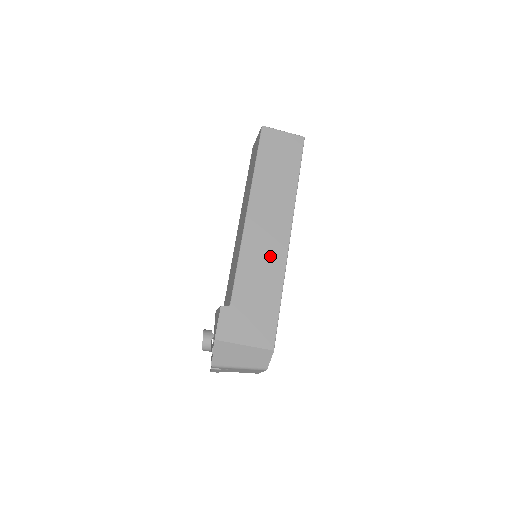
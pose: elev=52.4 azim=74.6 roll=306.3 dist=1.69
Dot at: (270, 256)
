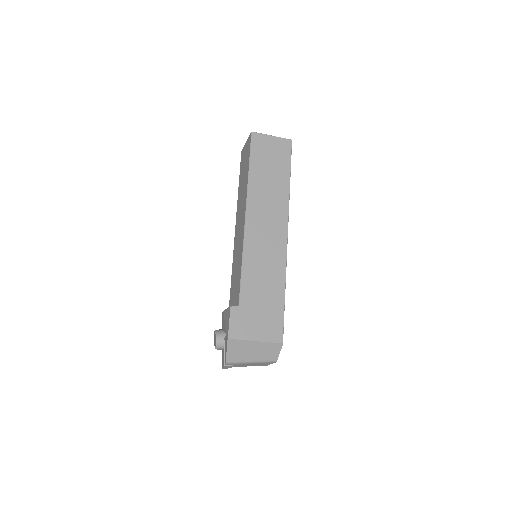
Dot at: (271, 256)
